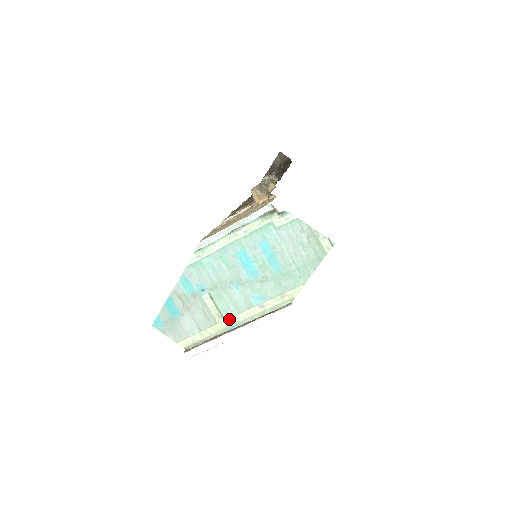
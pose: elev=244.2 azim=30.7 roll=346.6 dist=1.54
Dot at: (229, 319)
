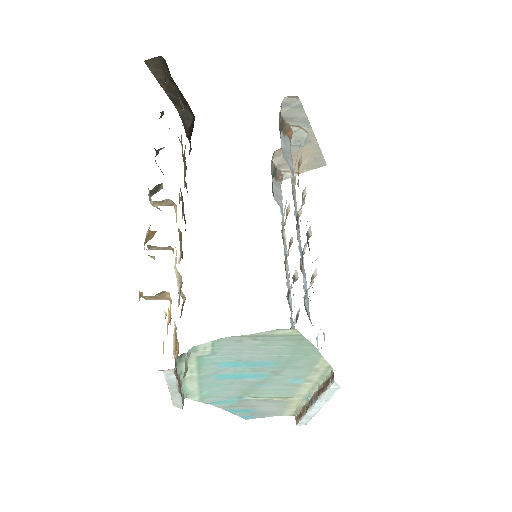
Dot at: (295, 396)
